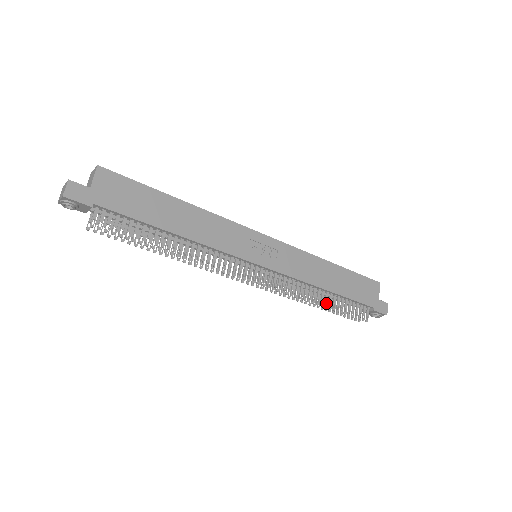
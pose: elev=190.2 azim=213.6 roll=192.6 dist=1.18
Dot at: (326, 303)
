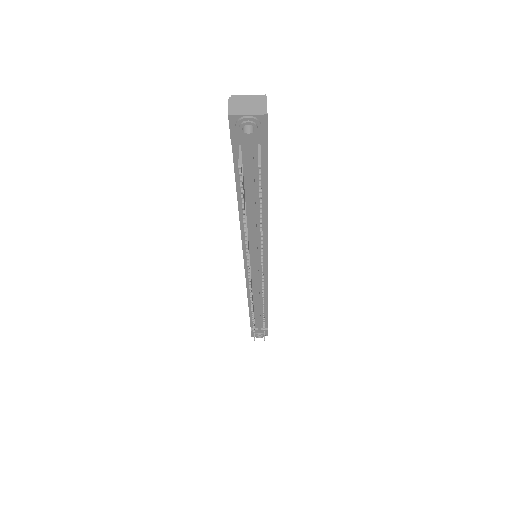
Dot at: occluded
